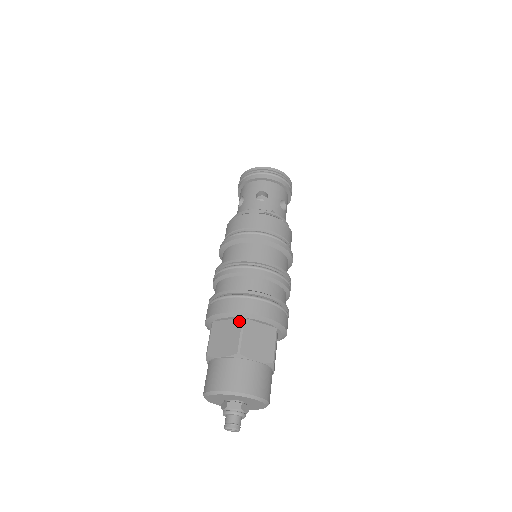
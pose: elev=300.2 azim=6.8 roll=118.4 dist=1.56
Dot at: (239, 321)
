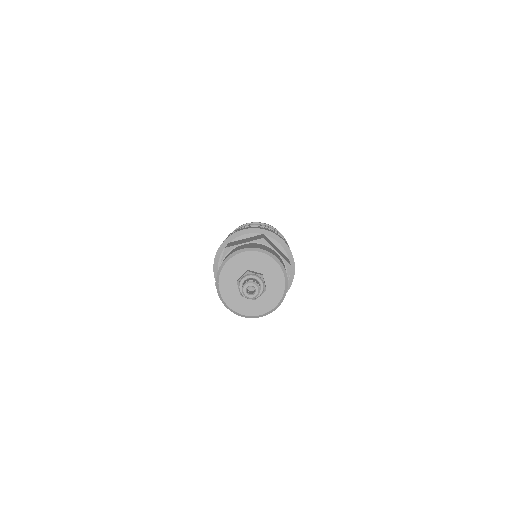
Dot at: (259, 235)
